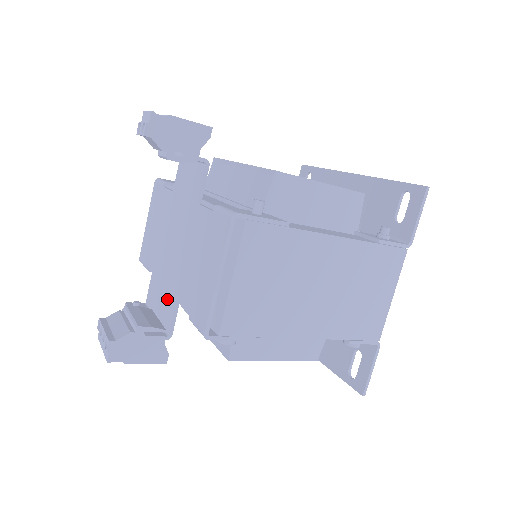
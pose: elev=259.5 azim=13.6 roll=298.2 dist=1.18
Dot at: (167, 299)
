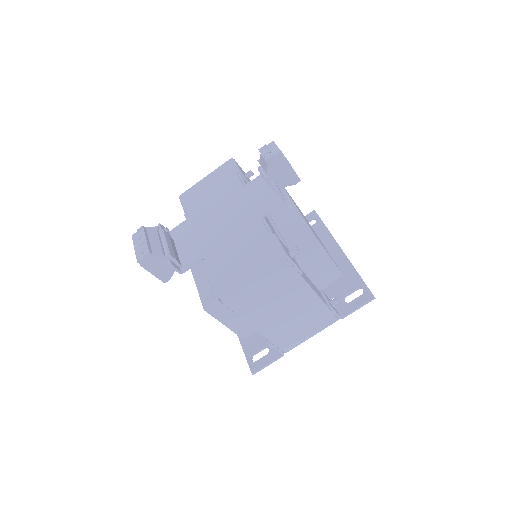
Dot at: (195, 249)
